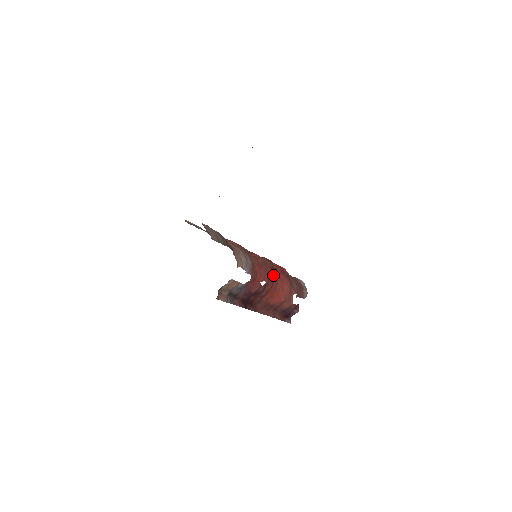
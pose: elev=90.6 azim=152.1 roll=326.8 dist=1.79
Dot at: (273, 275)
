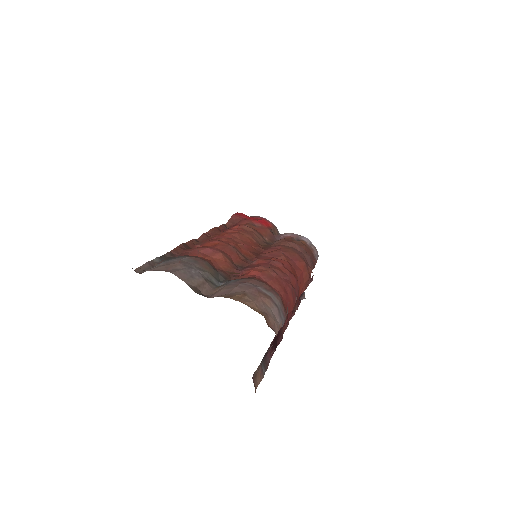
Dot at: (295, 279)
